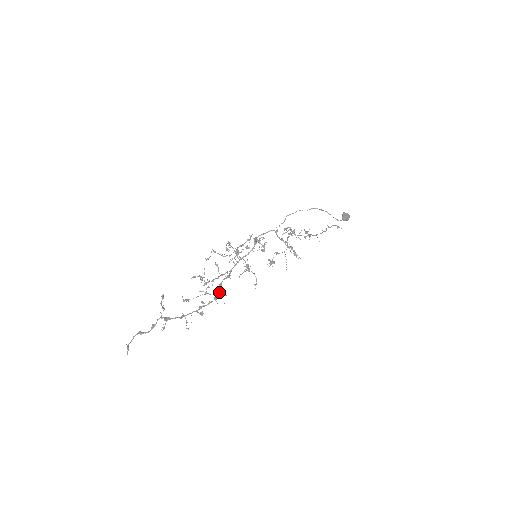
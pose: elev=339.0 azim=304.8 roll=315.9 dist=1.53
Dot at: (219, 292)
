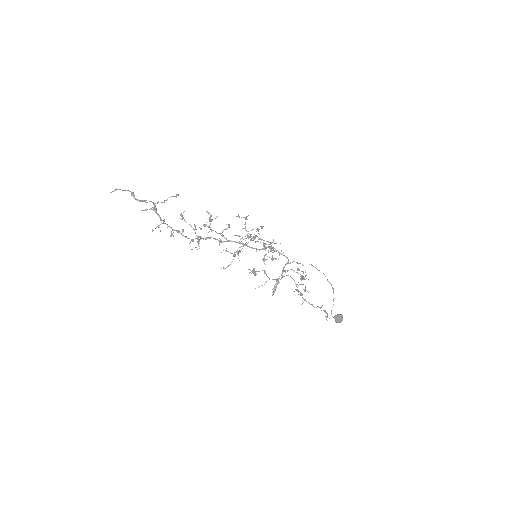
Dot at: (199, 240)
